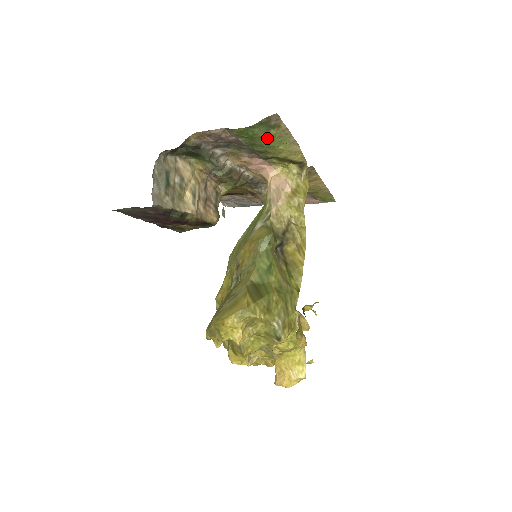
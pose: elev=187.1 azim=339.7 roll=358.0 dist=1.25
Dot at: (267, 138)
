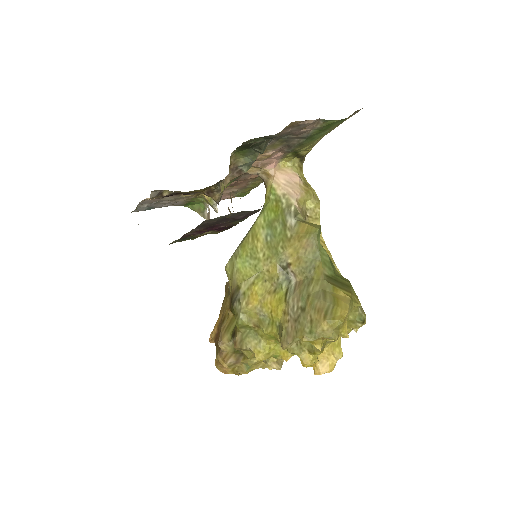
Dot at: (327, 131)
